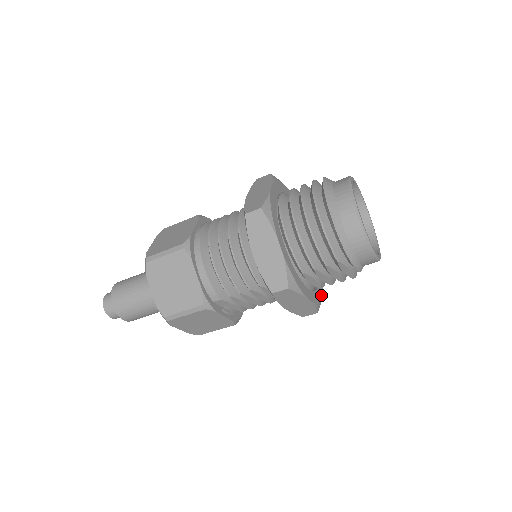
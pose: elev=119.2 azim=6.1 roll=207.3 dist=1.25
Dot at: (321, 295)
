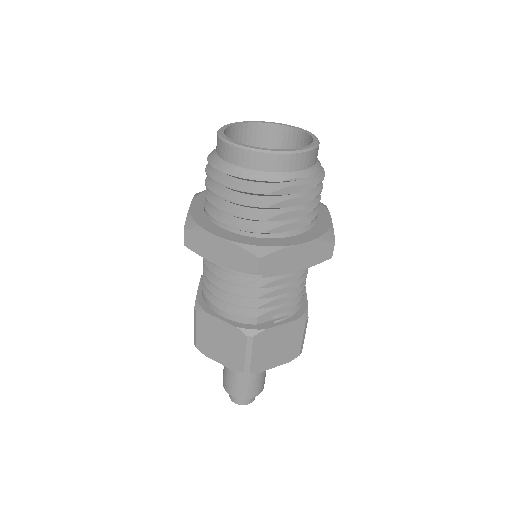
Dot at: (328, 225)
